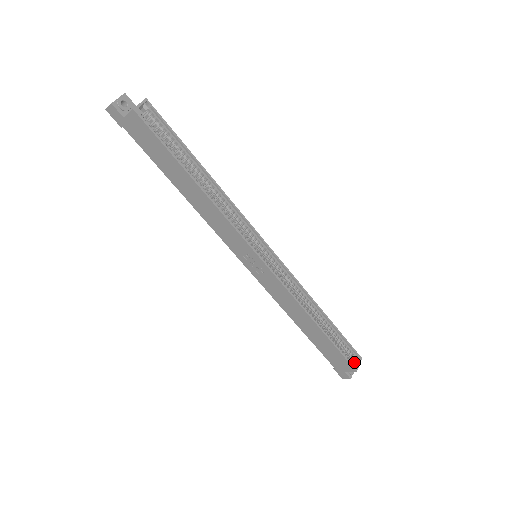
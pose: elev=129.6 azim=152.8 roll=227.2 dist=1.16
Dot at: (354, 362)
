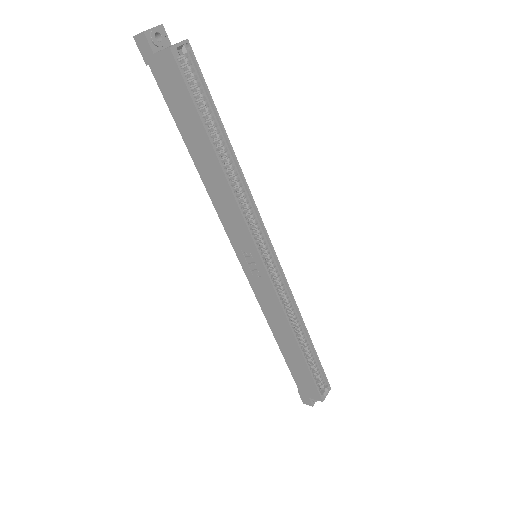
Dot at: (322, 391)
